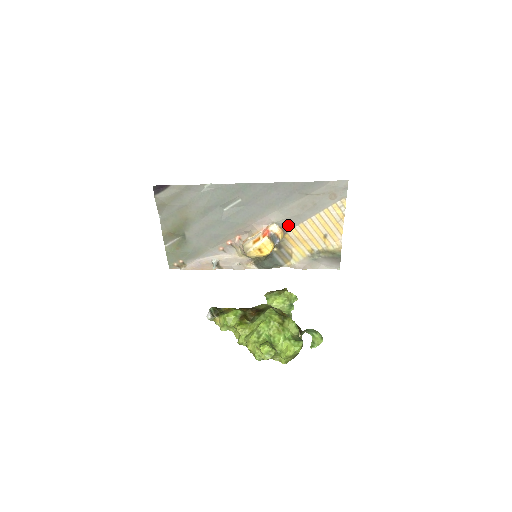
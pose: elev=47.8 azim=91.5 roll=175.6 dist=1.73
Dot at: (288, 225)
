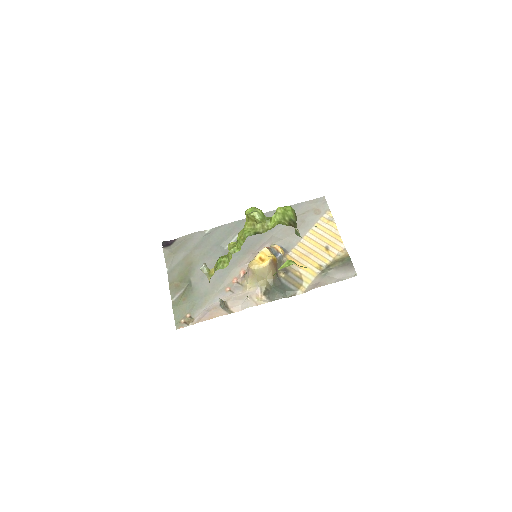
Dot at: (287, 247)
